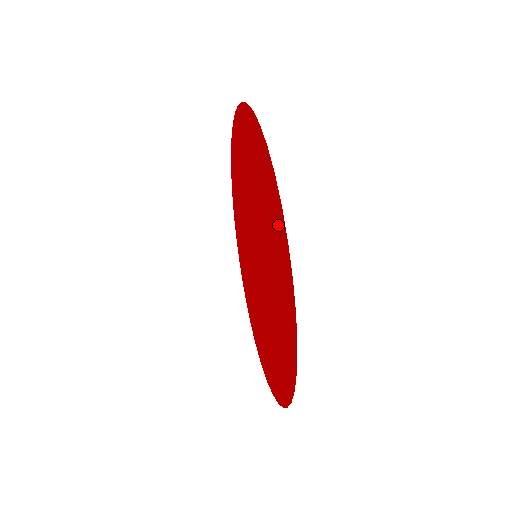
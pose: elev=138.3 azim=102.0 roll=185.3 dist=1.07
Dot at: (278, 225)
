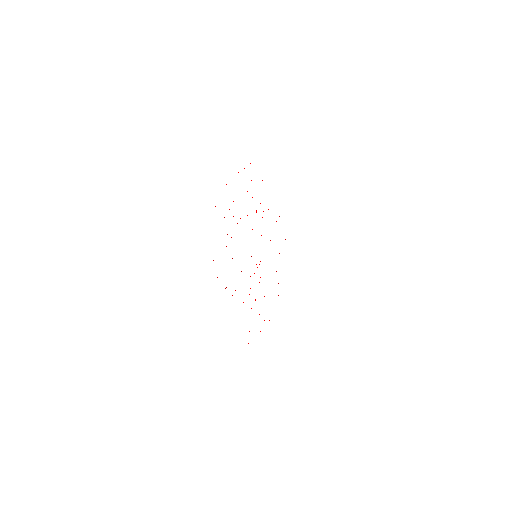
Dot at: occluded
